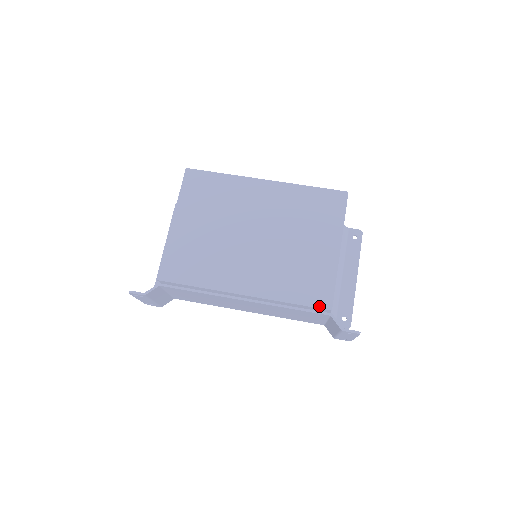
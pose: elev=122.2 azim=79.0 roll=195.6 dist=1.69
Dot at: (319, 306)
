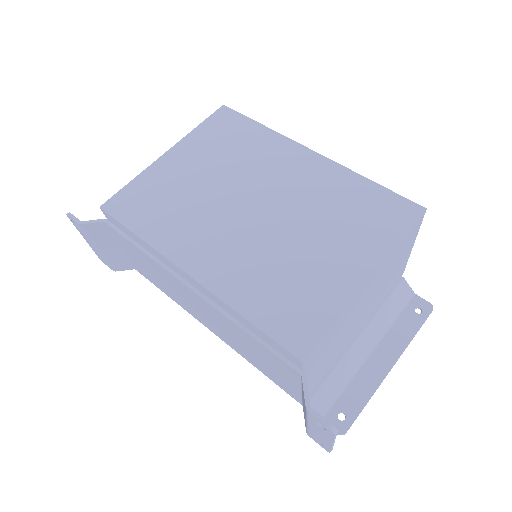
Dot at: (286, 345)
